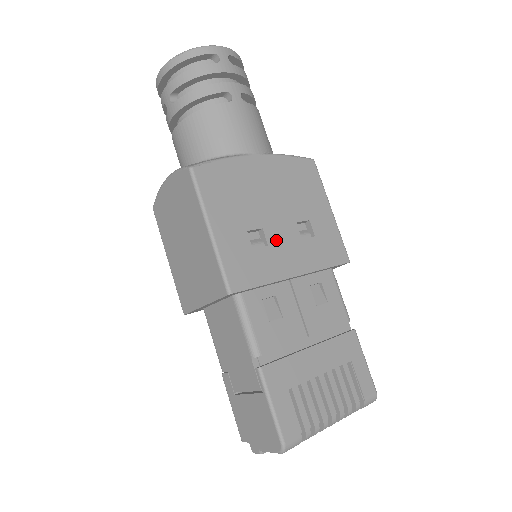
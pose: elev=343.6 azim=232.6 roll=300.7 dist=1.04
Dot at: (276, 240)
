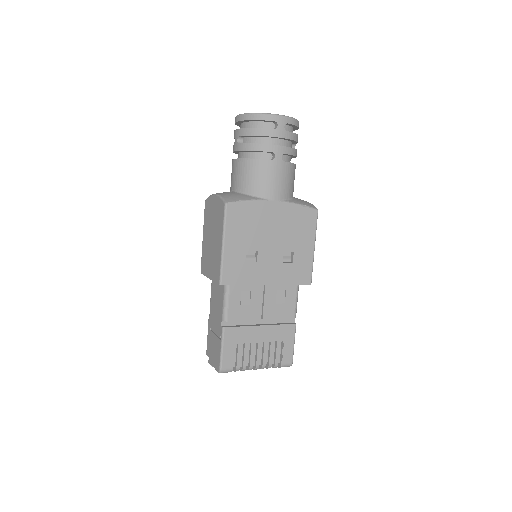
Dot at: (264, 260)
